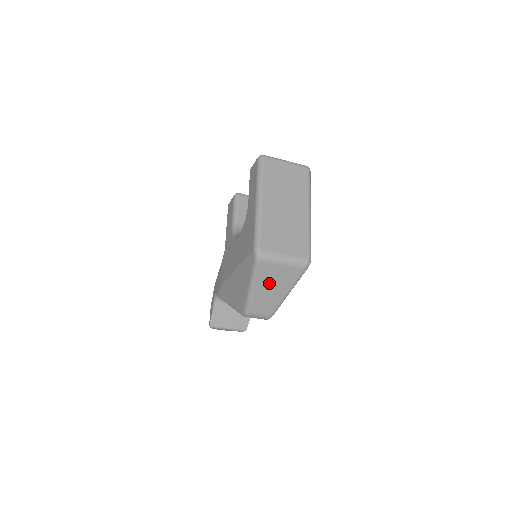
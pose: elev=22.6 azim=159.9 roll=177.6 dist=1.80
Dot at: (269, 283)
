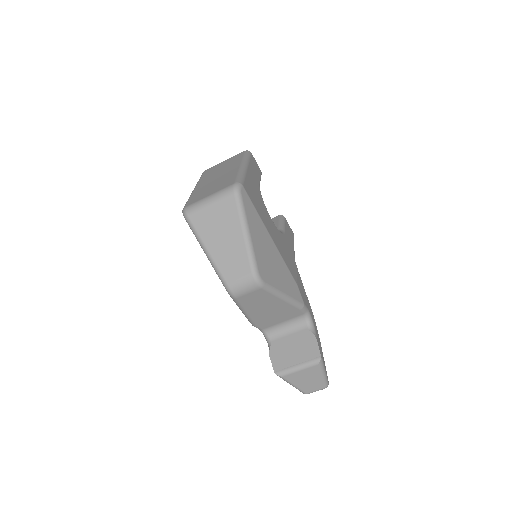
Dot at: (216, 234)
